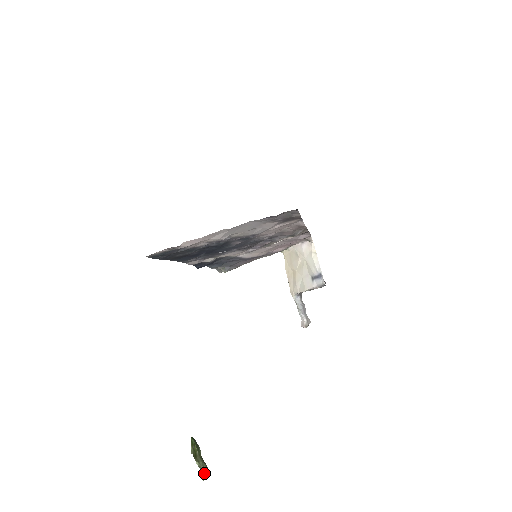
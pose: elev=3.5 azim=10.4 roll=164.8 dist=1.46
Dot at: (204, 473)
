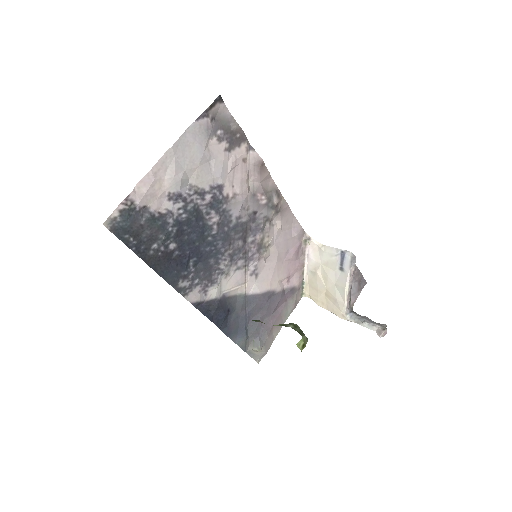
Dot at: (296, 329)
